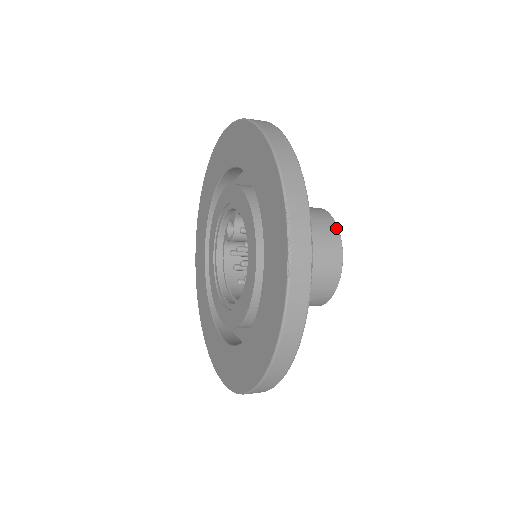
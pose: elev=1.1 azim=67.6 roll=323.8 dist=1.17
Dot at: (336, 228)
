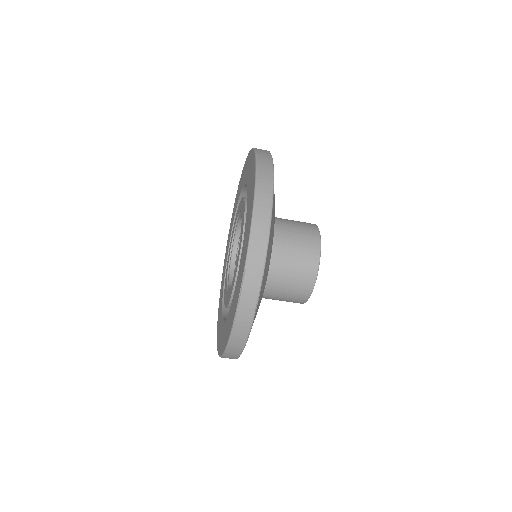
Dot at: occluded
